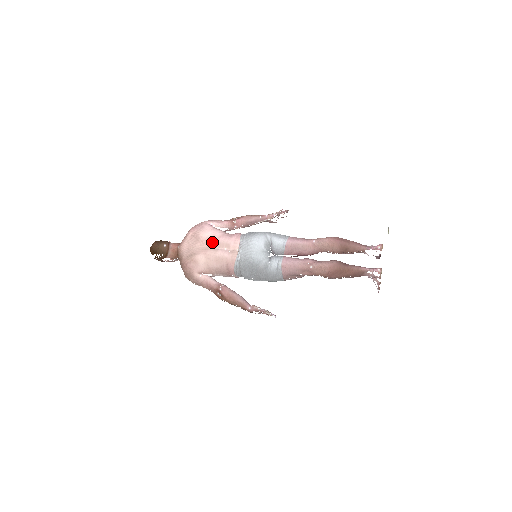
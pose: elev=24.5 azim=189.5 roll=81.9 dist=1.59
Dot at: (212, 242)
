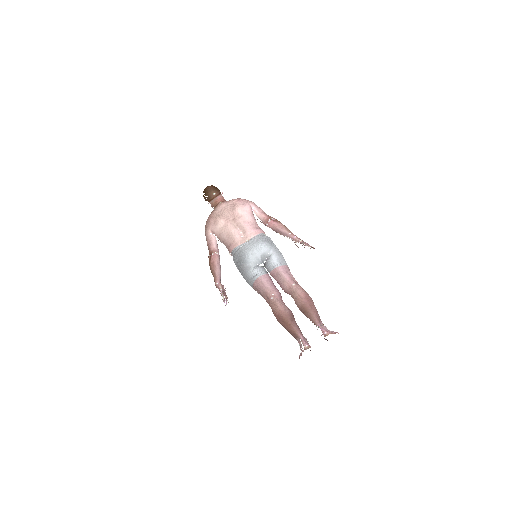
Dot at: (238, 220)
